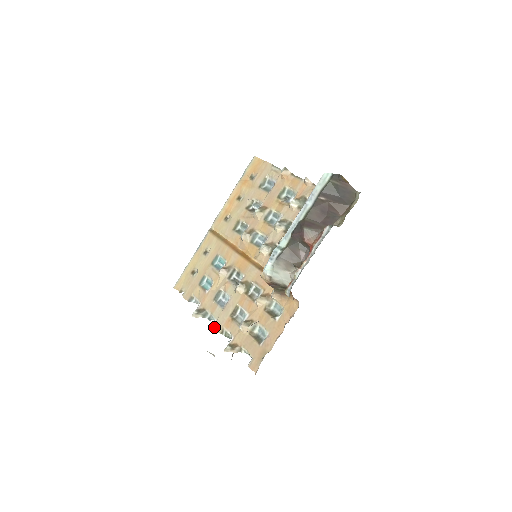
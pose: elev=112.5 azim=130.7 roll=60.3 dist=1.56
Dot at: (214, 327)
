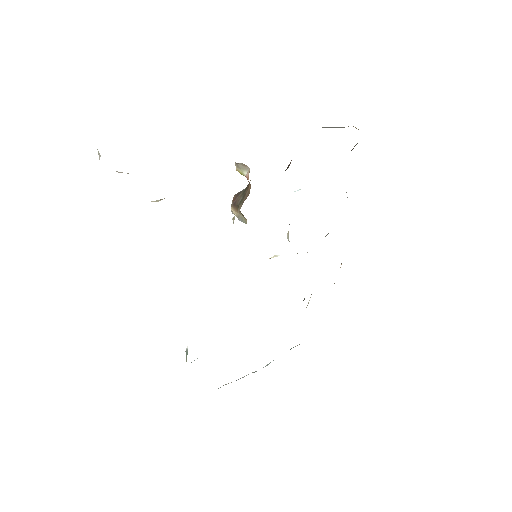
Dot at: occluded
